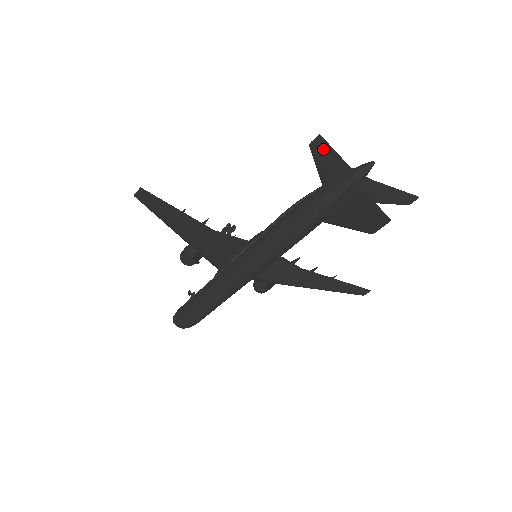
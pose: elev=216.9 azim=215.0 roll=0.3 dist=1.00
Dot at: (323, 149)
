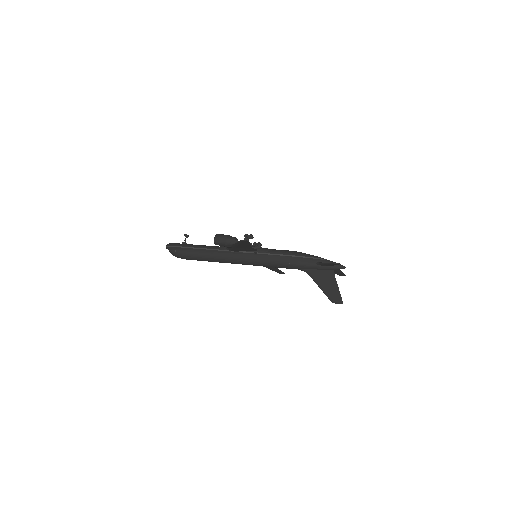
Dot at: (336, 264)
